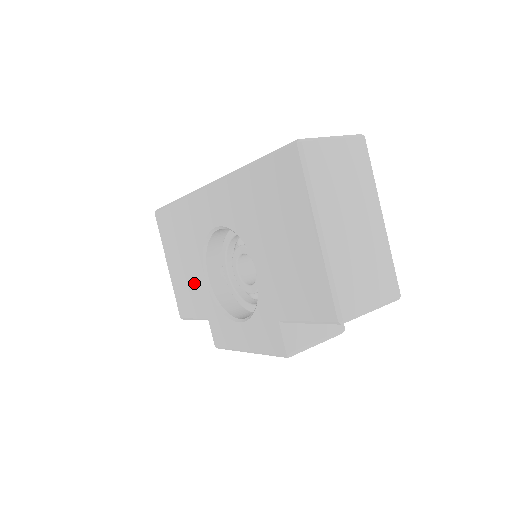
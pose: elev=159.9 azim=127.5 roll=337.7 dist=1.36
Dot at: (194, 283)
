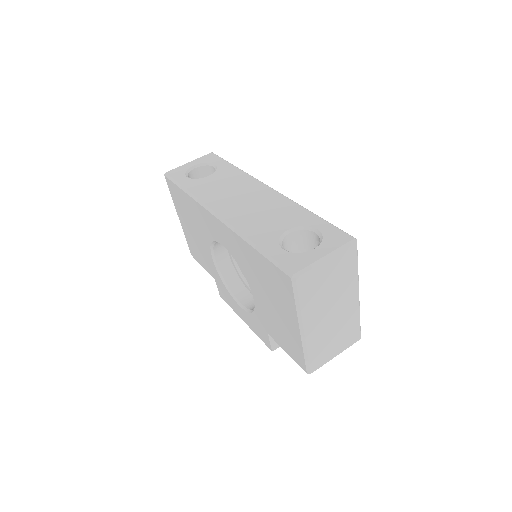
Dot at: (203, 252)
